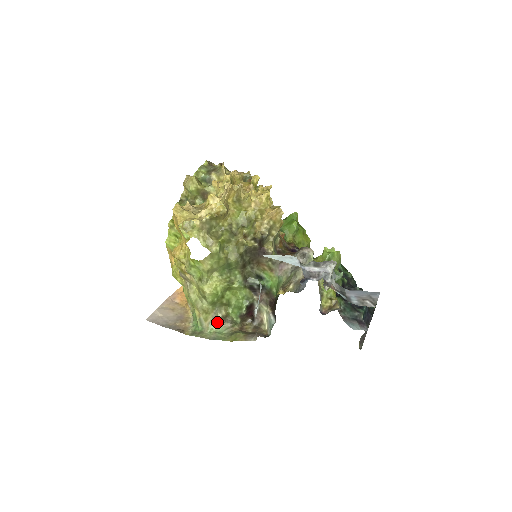
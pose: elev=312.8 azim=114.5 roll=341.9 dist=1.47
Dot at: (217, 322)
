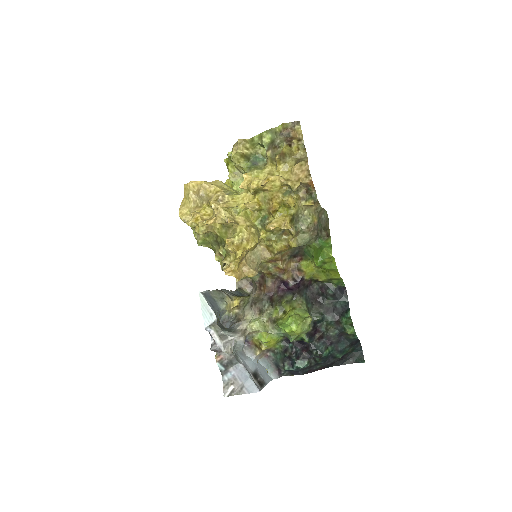
Dot at: occluded
